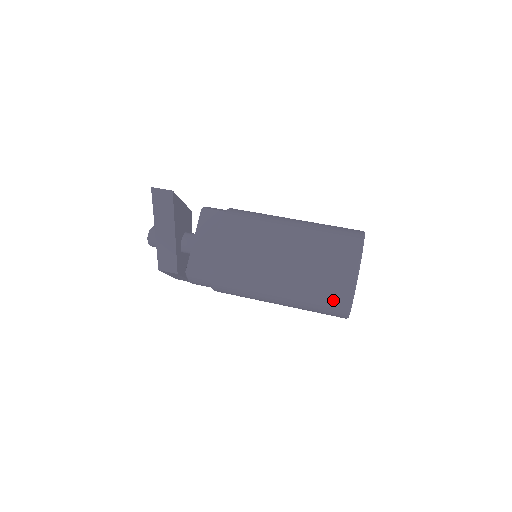
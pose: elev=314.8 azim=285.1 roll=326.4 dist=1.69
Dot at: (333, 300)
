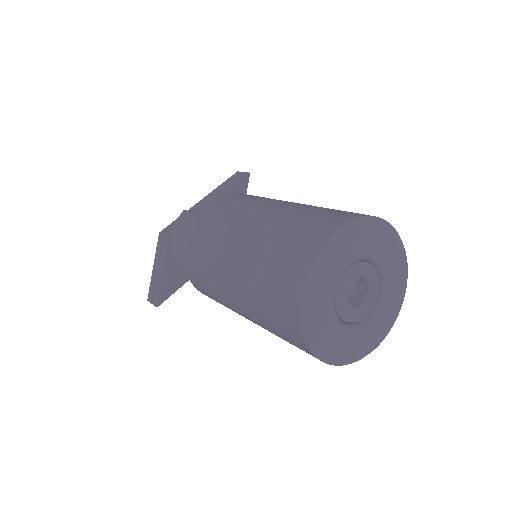
Dot at: (309, 229)
